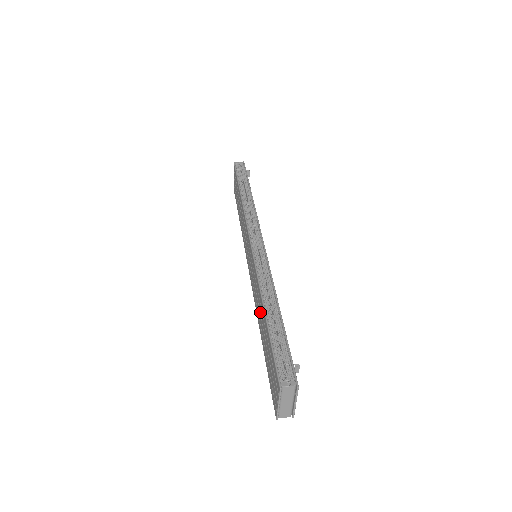
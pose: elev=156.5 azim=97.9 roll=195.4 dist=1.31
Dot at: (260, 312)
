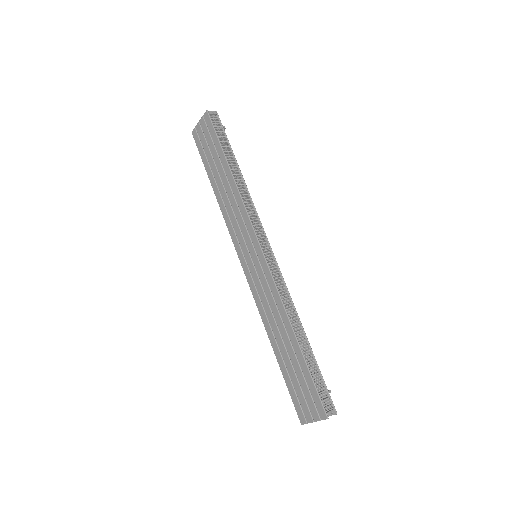
Dot at: (280, 330)
